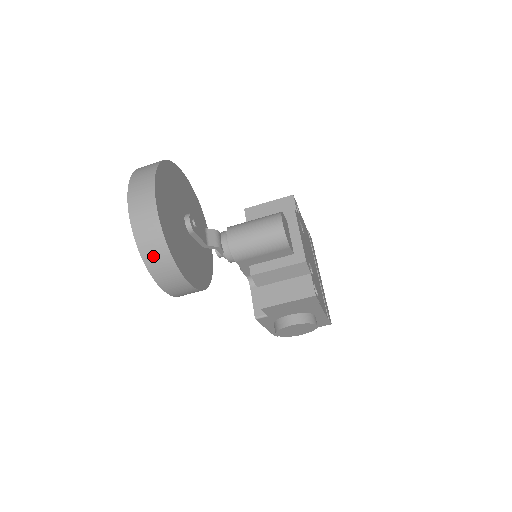
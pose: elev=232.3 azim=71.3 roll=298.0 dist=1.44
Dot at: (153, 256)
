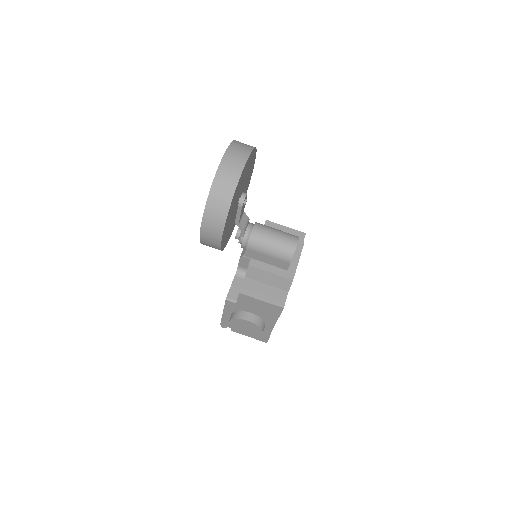
Dot at: (216, 201)
